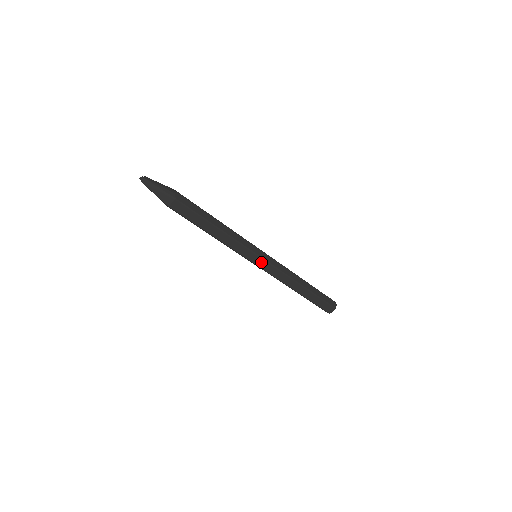
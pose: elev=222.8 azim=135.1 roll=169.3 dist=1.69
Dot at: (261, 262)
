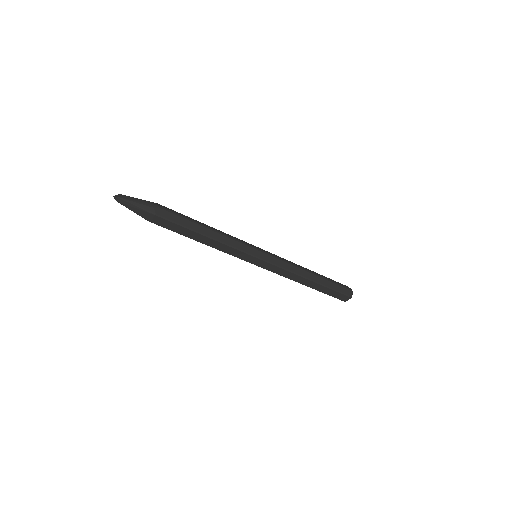
Dot at: (261, 263)
